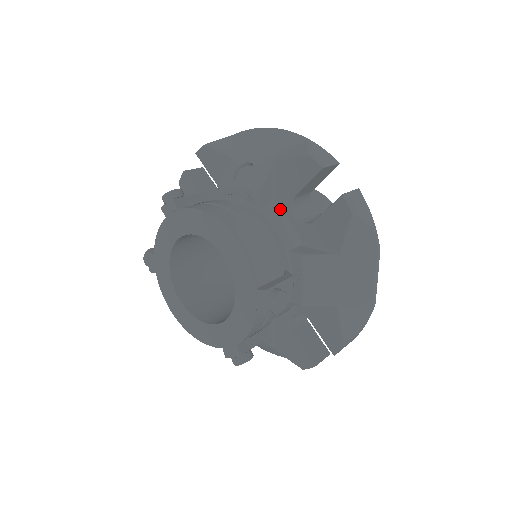
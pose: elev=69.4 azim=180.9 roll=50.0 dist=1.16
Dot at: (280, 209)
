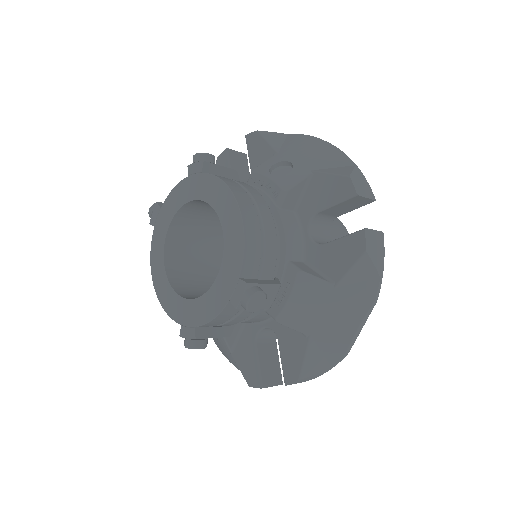
Dot at: (299, 219)
